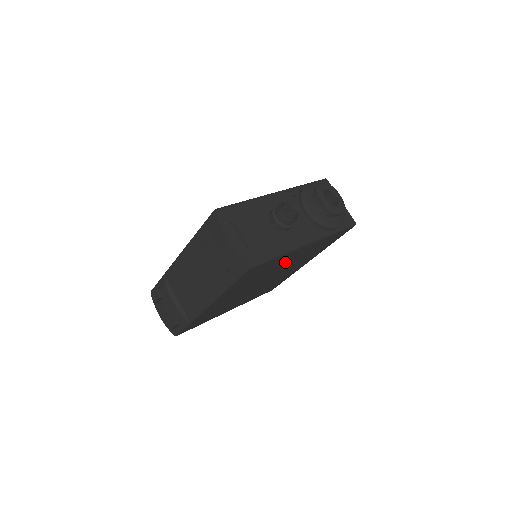
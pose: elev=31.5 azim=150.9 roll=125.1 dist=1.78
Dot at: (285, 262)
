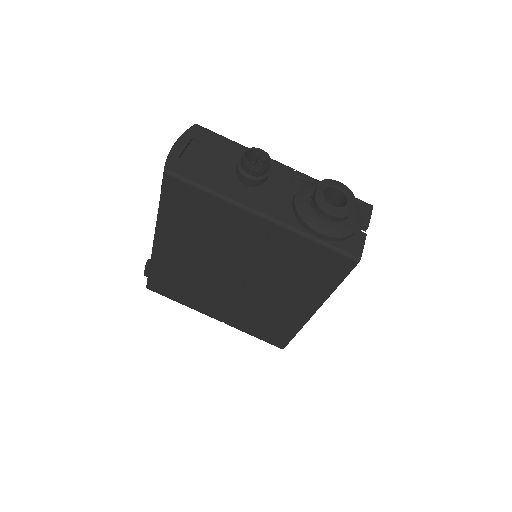
Dot at: (243, 240)
